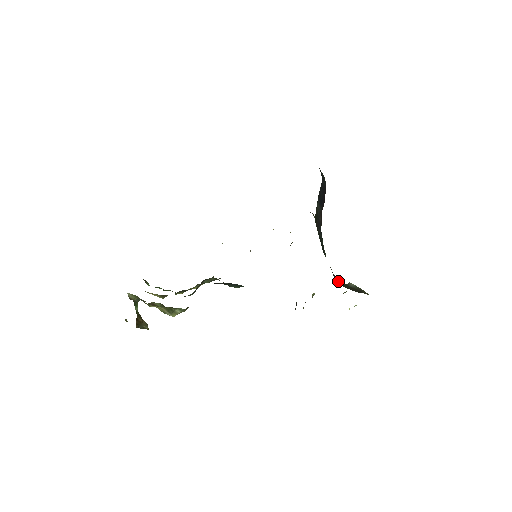
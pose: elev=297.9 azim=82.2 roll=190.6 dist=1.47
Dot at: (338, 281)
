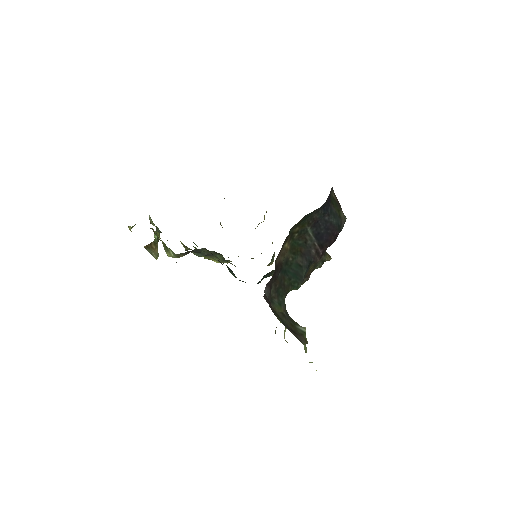
Dot at: (278, 305)
